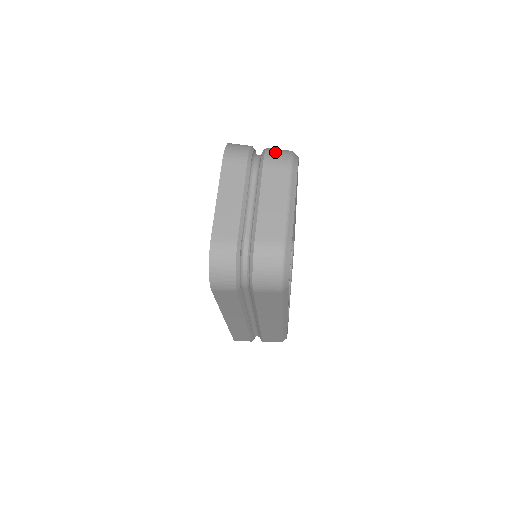
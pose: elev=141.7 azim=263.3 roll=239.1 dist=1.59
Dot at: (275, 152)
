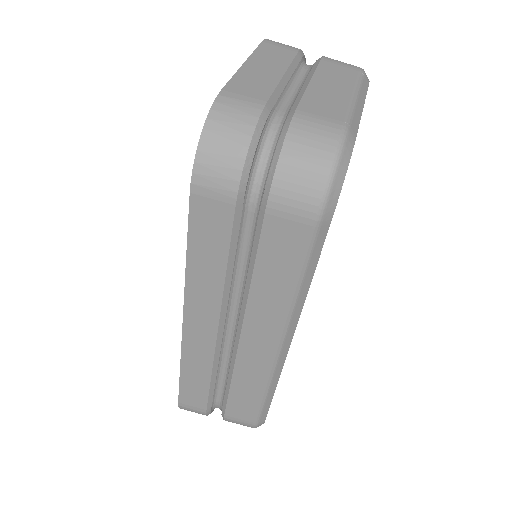
Dot at: occluded
